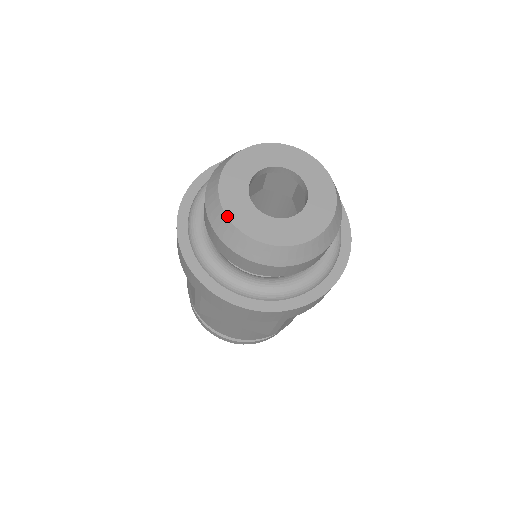
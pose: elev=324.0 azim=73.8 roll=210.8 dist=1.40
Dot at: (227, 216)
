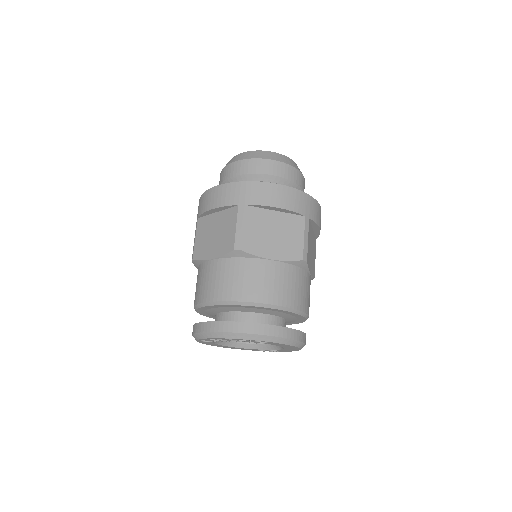
Dot at: occluded
